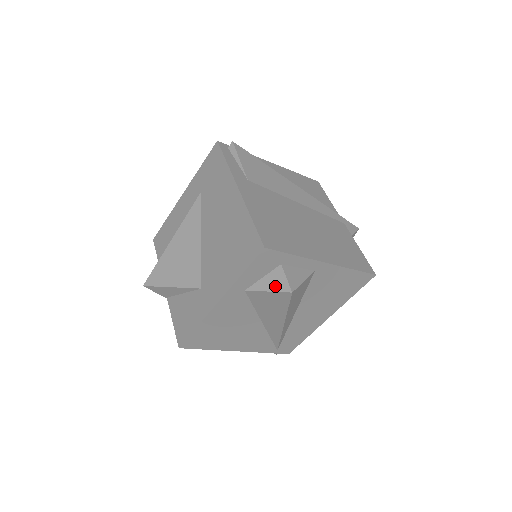
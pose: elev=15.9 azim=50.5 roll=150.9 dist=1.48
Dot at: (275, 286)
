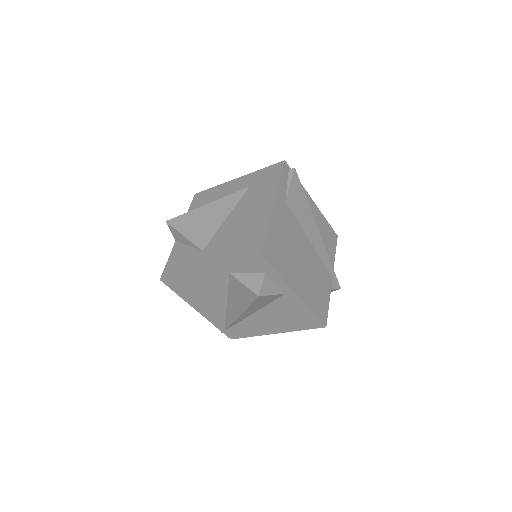
Dot at: (251, 284)
